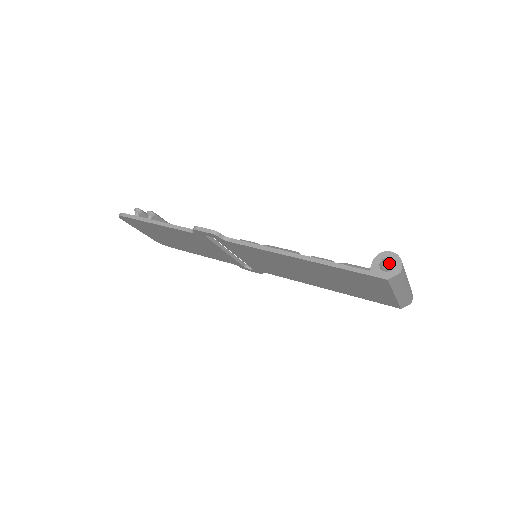
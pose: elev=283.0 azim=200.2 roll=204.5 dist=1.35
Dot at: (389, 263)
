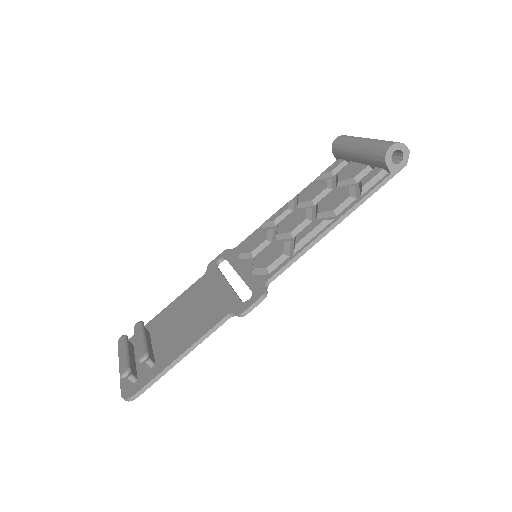
Dot at: occluded
